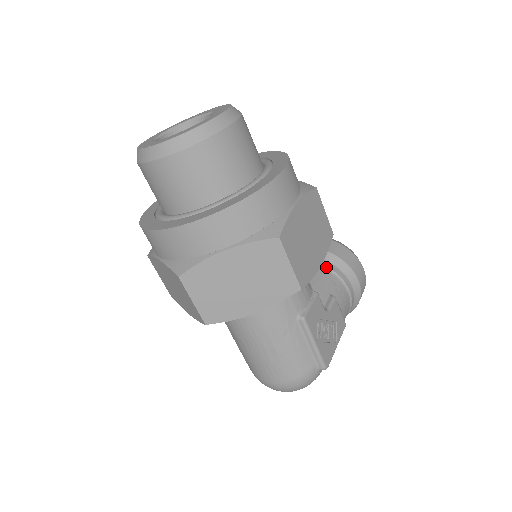
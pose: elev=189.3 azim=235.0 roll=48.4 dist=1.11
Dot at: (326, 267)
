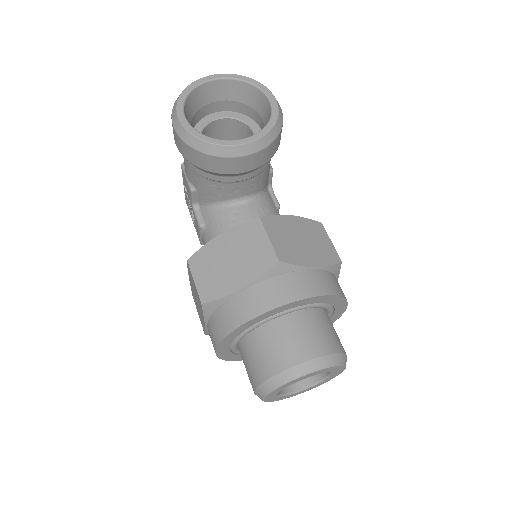
Dot at: occluded
